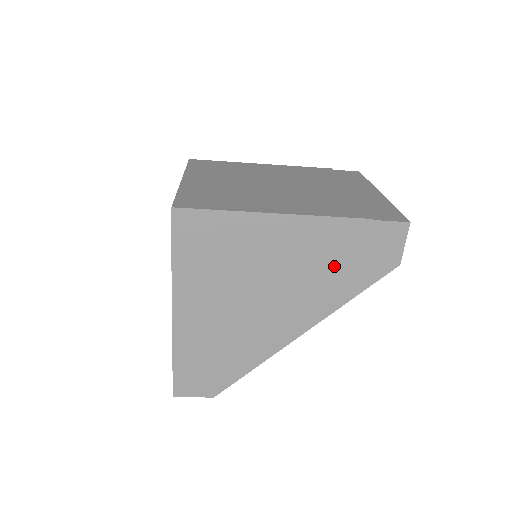
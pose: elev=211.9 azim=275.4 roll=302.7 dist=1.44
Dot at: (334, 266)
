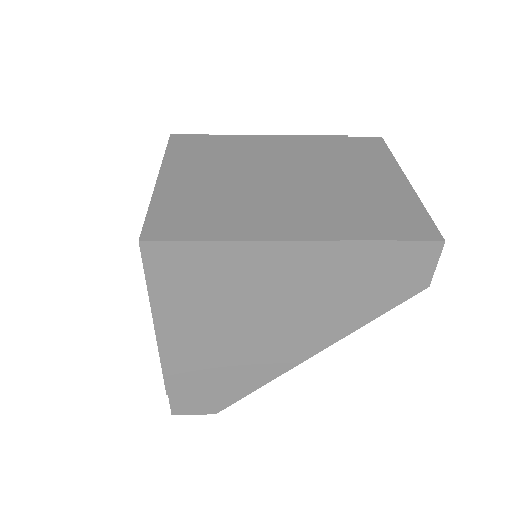
Dot at: (347, 292)
